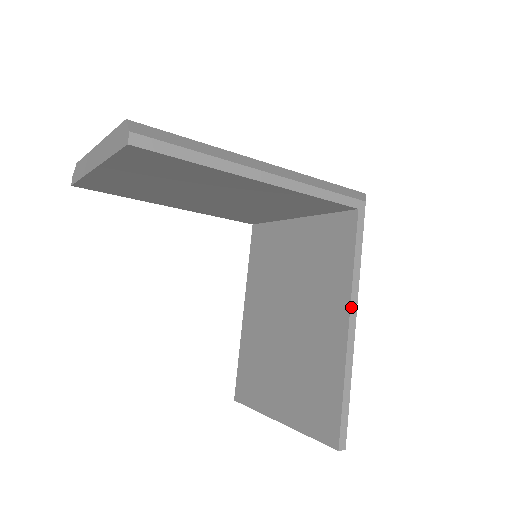
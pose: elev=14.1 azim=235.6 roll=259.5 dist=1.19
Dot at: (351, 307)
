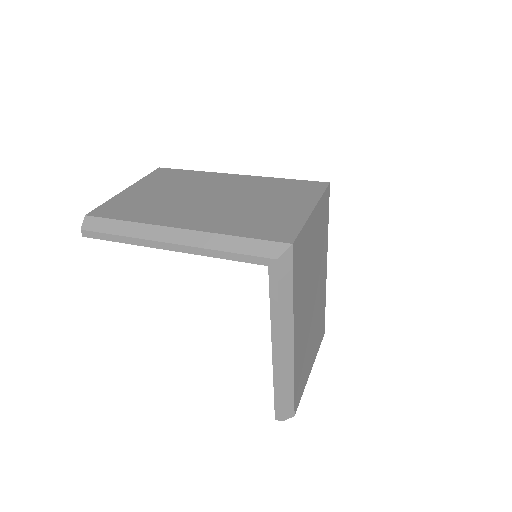
Dot at: (272, 339)
